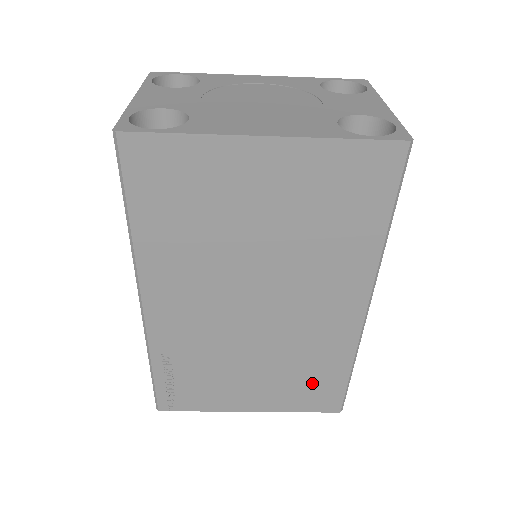
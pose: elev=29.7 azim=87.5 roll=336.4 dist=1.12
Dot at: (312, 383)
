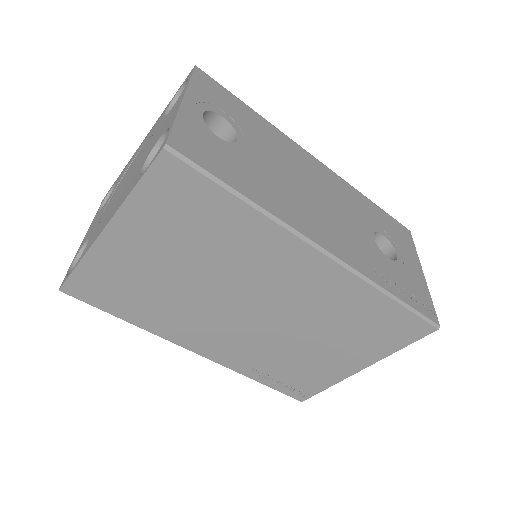
Dot at: (375, 325)
